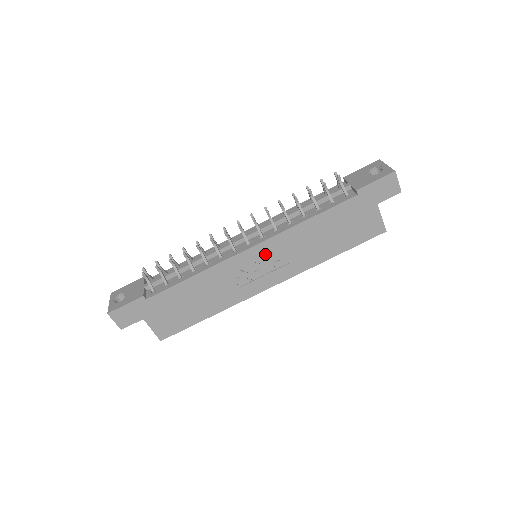
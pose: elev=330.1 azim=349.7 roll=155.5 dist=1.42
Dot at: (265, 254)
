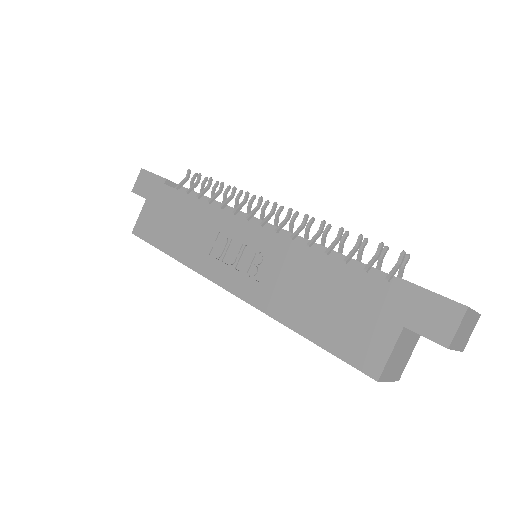
Dot at: (256, 245)
